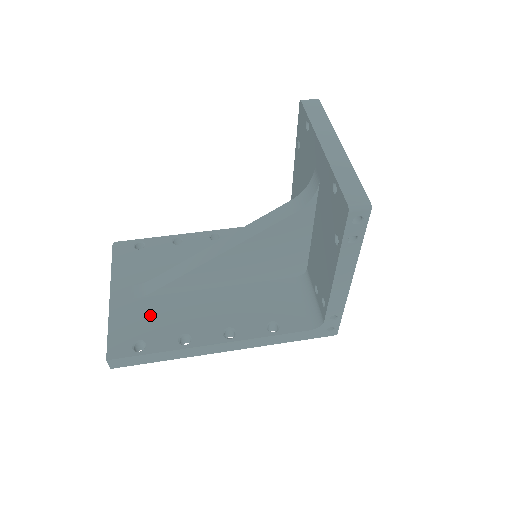
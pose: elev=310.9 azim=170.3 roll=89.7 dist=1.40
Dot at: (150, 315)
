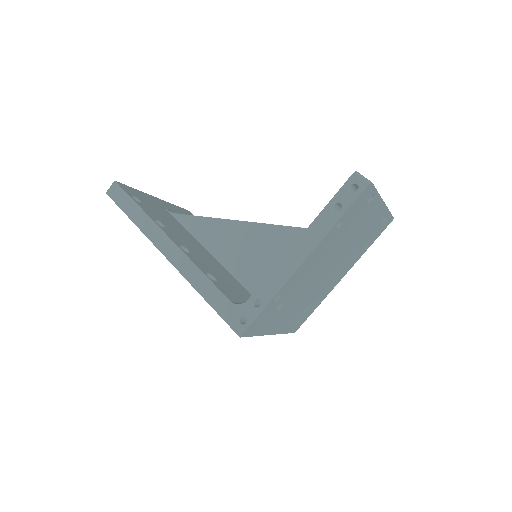
Dot at: (161, 211)
